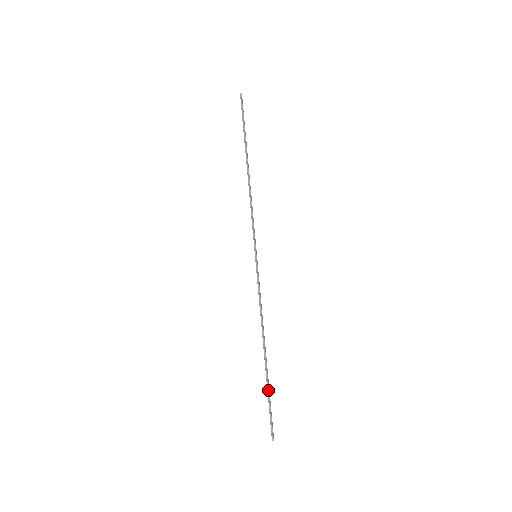
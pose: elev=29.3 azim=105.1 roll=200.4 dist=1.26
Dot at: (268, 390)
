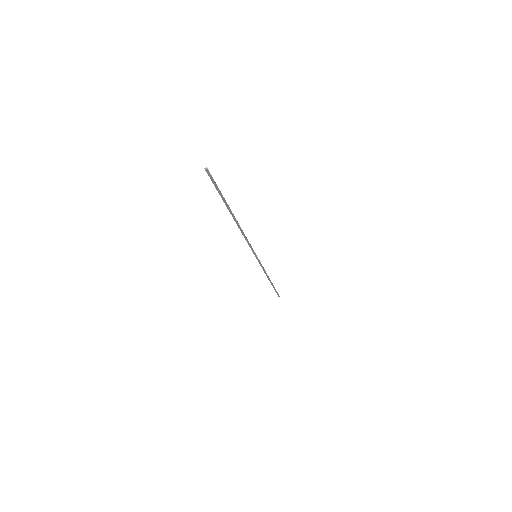
Dot at: (223, 199)
